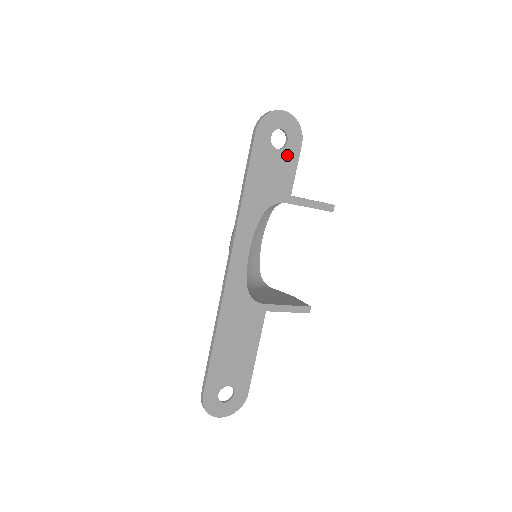
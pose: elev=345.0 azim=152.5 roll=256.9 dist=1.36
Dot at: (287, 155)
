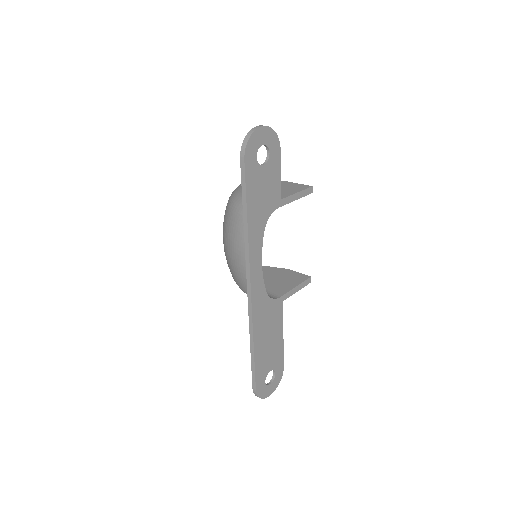
Dot at: (272, 166)
